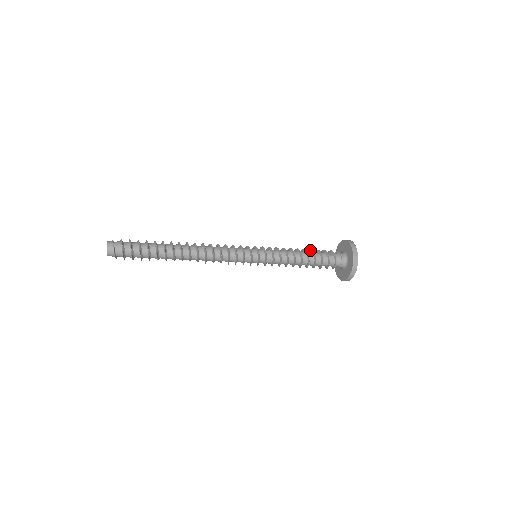
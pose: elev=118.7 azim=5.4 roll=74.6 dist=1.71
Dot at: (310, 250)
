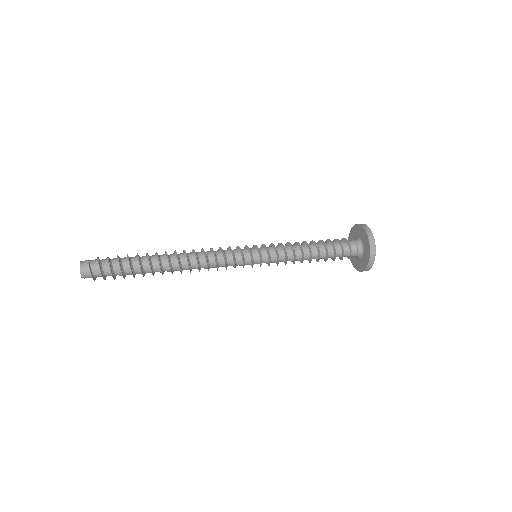
Dot at: occluded
